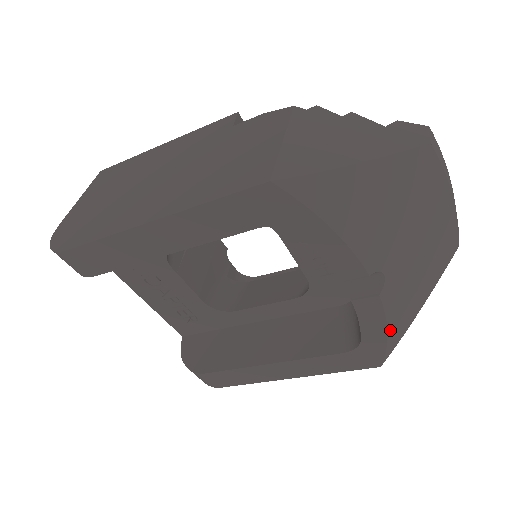
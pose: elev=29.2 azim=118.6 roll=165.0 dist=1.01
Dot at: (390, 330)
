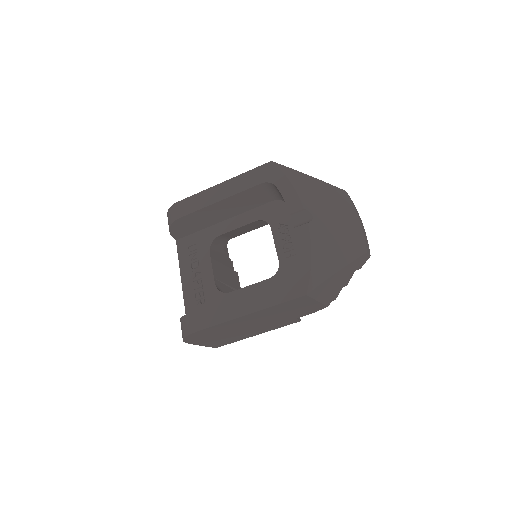
Dot at: (313, 256)
